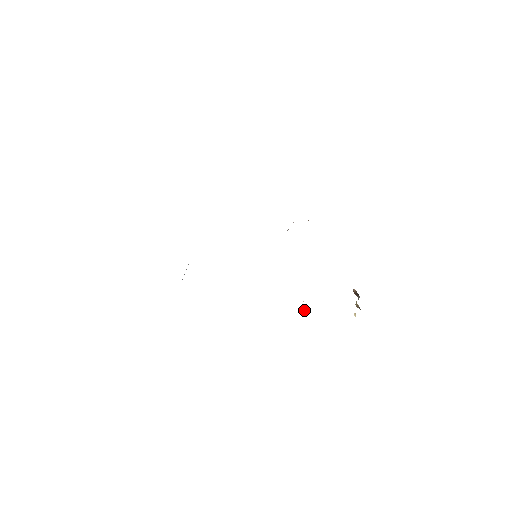
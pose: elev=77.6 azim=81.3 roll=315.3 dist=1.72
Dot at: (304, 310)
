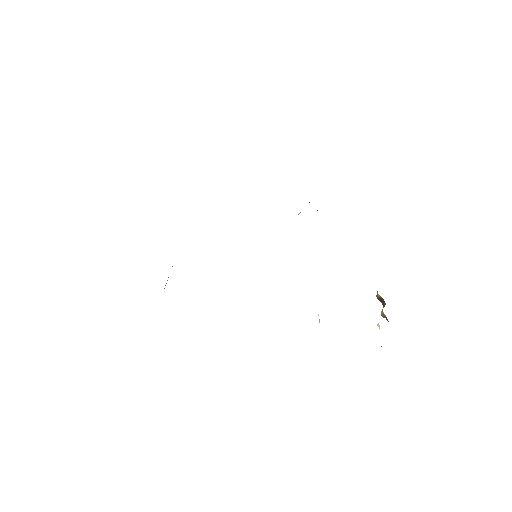
Dot at: occluded
